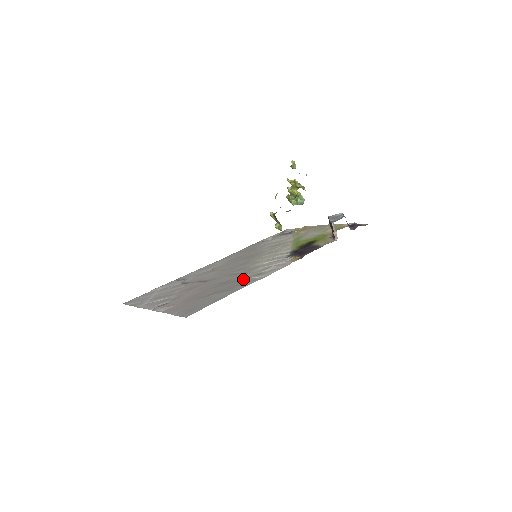
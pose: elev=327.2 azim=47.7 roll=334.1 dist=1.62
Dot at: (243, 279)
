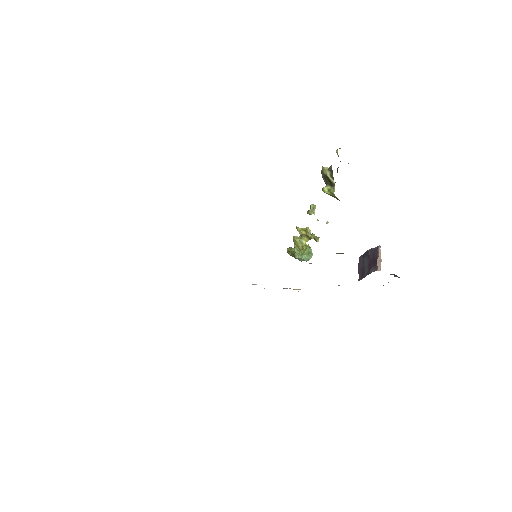
Dot at: occluded
